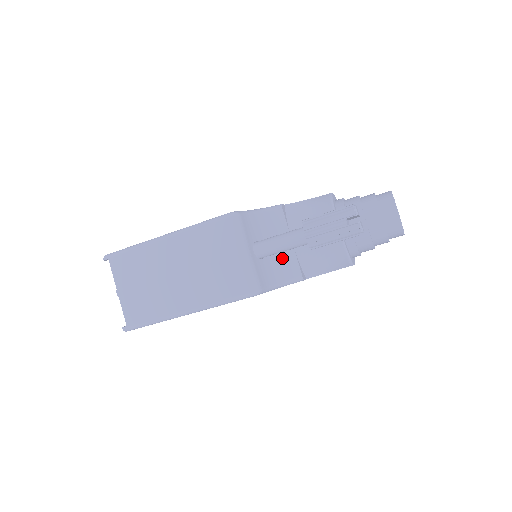
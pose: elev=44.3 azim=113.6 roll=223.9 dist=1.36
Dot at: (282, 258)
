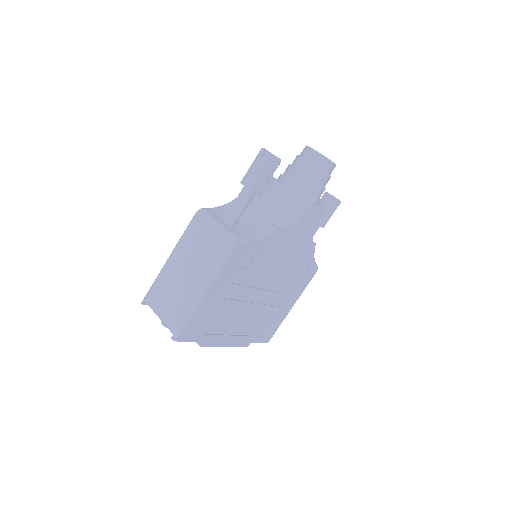
Dot at: (252, 222)
